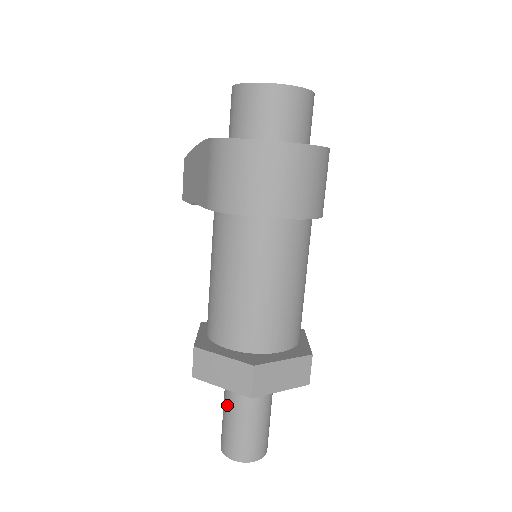
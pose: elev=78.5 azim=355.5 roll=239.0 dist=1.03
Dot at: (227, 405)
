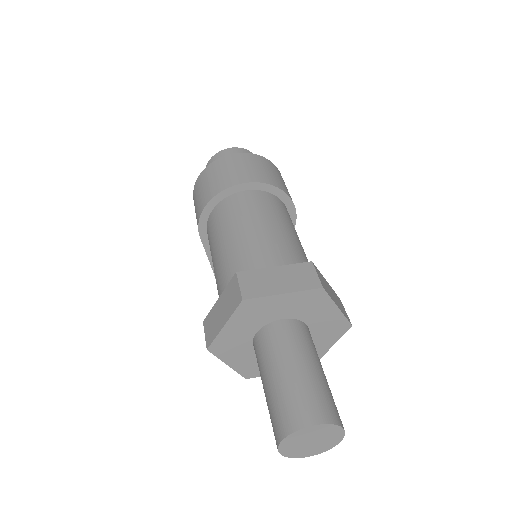
Dot at: (261, 379)
